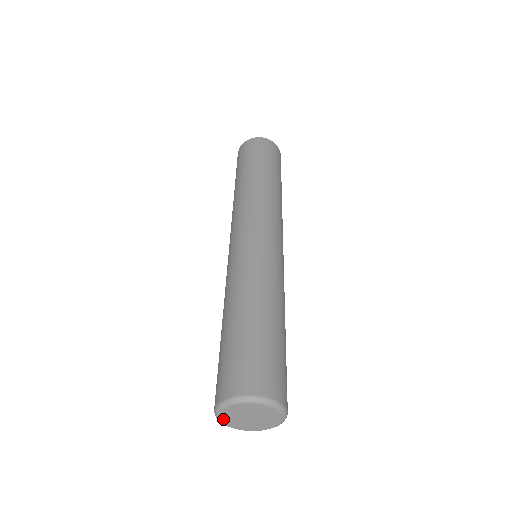
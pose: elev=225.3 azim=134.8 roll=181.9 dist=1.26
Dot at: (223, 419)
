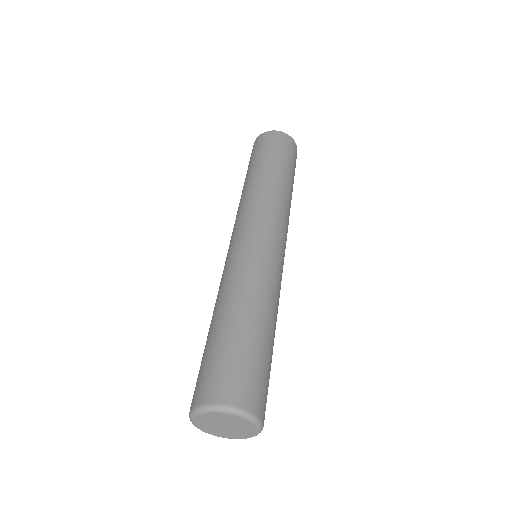
Dot at: (197, 424)
